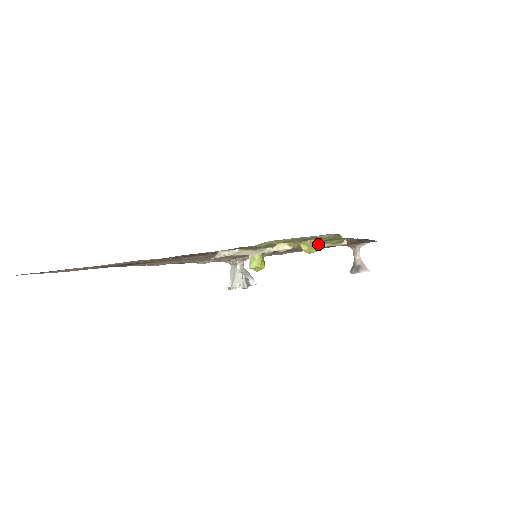
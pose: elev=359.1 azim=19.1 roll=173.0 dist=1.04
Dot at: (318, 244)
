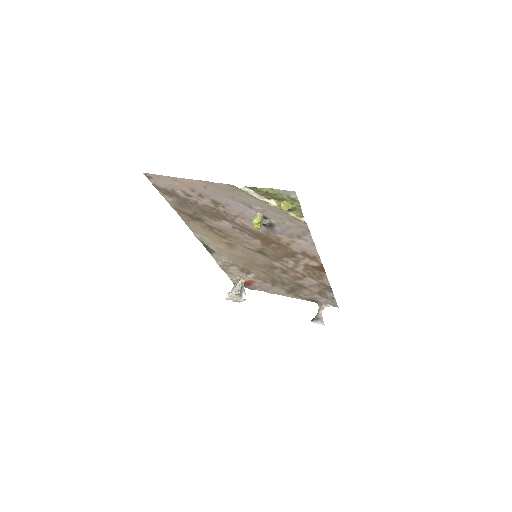
Dot at: (289, 207)
